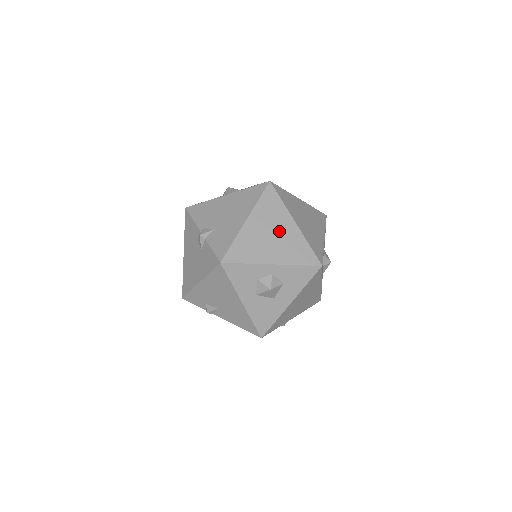
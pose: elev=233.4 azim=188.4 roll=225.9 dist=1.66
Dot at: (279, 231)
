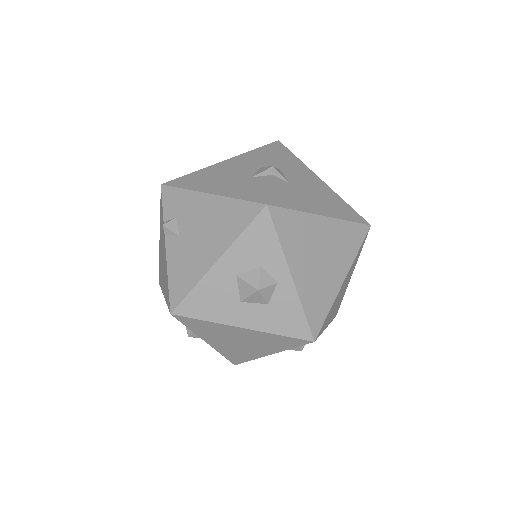
Dot at: (329, 264)
